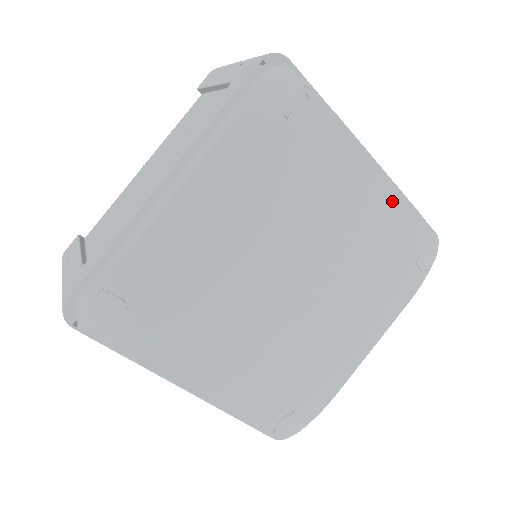
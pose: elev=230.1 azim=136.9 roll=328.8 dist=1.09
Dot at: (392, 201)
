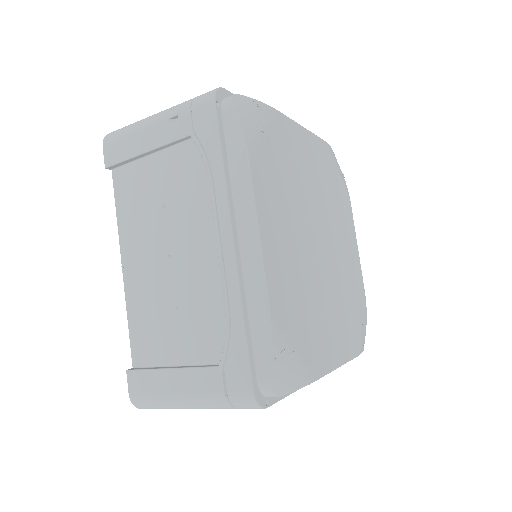
Dot at: (359, 272)
